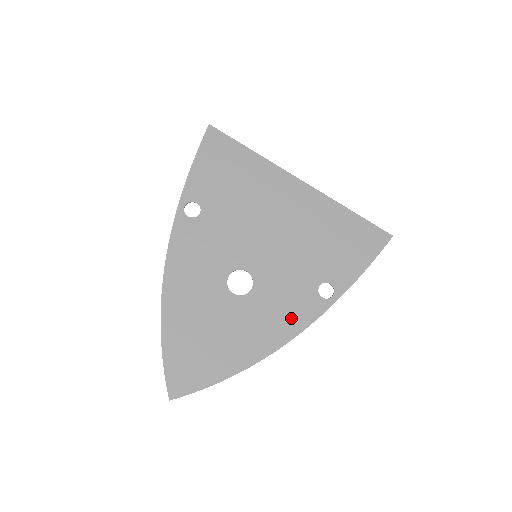
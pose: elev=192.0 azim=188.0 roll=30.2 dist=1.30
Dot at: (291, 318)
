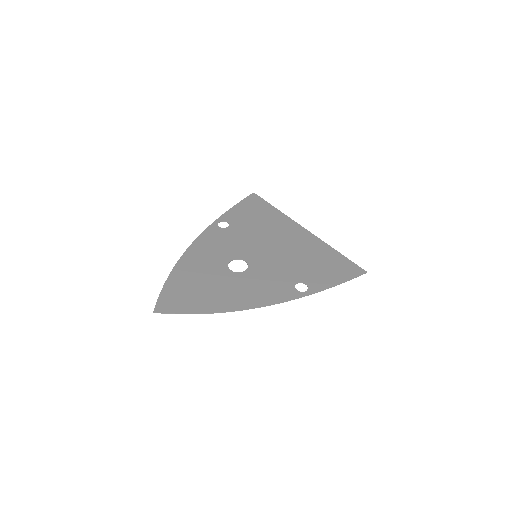
Dot at: (267, 294)
